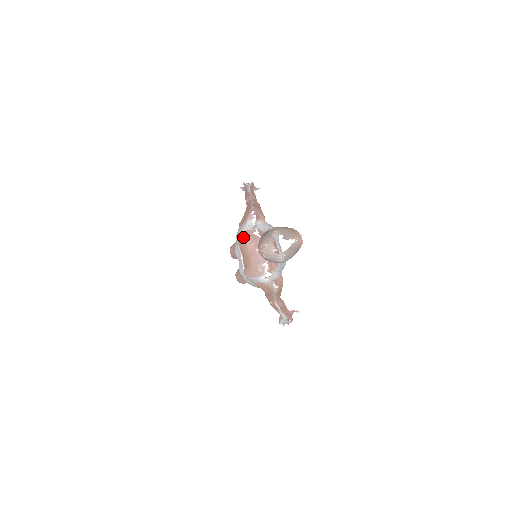
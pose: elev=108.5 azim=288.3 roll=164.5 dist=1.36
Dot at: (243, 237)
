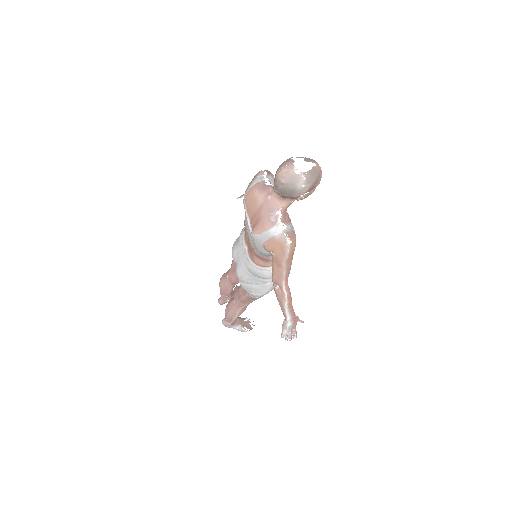
Dot at: (253, 190)
